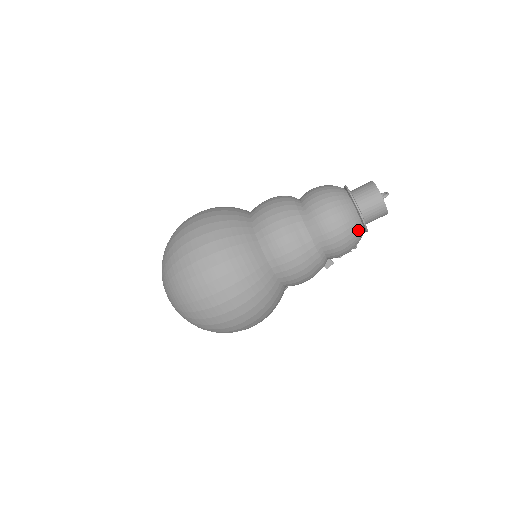
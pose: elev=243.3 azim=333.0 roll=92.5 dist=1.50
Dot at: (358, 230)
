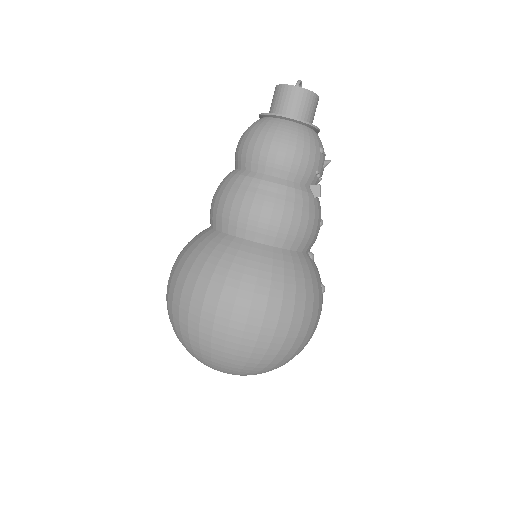
Dot at: (296, 130)
